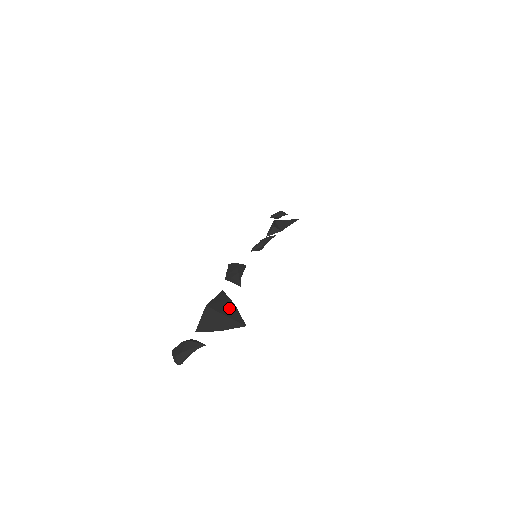
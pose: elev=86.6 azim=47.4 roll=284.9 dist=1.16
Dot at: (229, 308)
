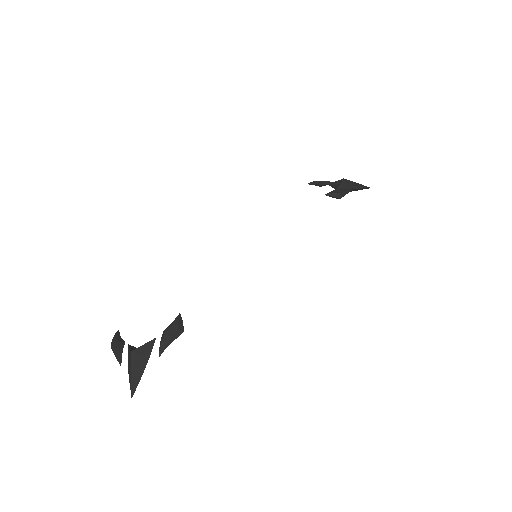
Dot at: (139, 369)
